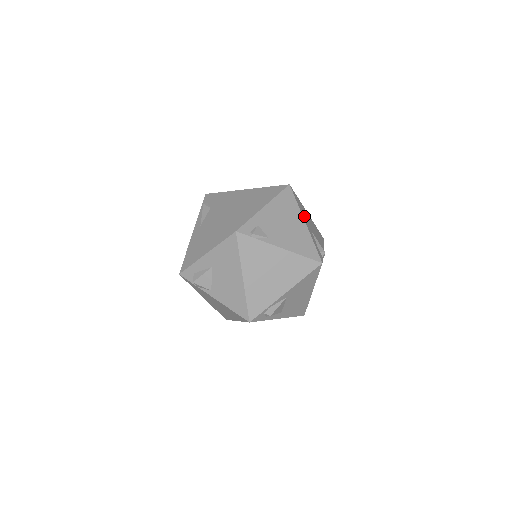
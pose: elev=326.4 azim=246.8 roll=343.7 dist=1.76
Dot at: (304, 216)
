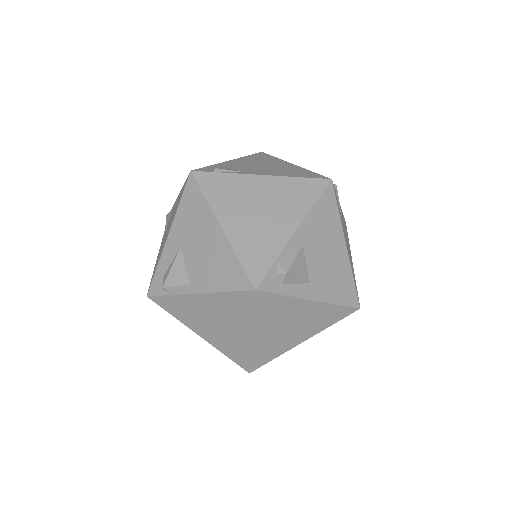
Dot at: occluded
